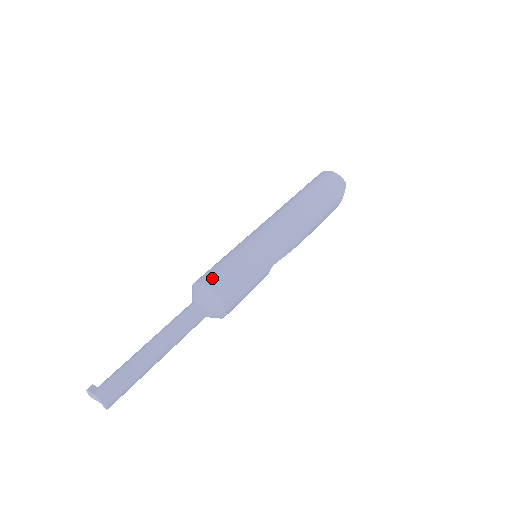
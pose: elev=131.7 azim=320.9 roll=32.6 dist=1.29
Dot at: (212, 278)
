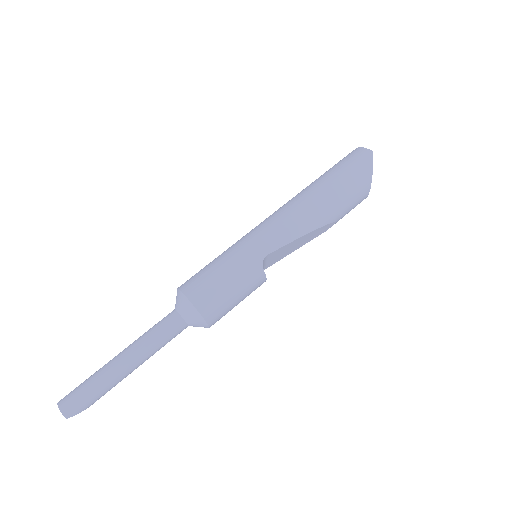
Dot at: (187, 280)
